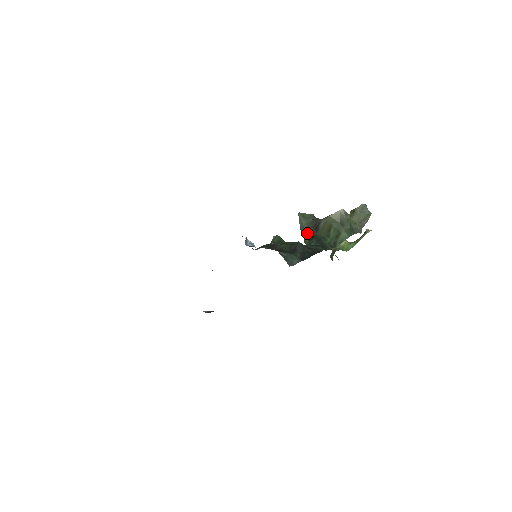
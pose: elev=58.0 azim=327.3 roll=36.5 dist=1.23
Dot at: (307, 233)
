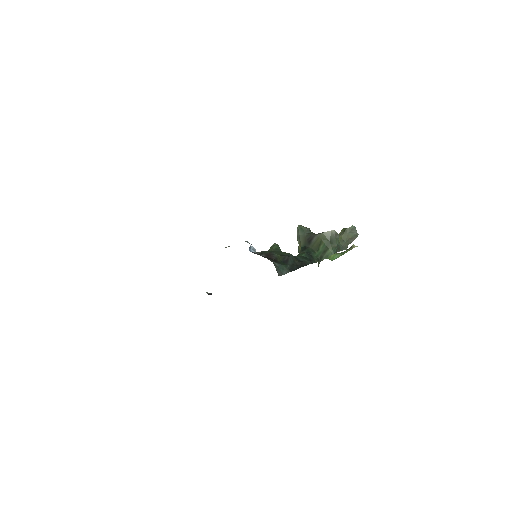
Dot at: (301, 243)
